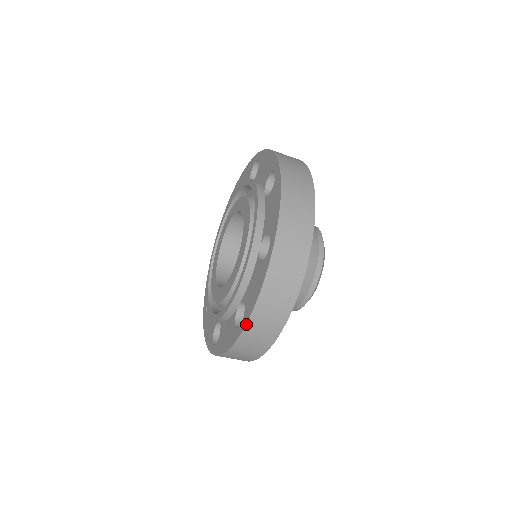
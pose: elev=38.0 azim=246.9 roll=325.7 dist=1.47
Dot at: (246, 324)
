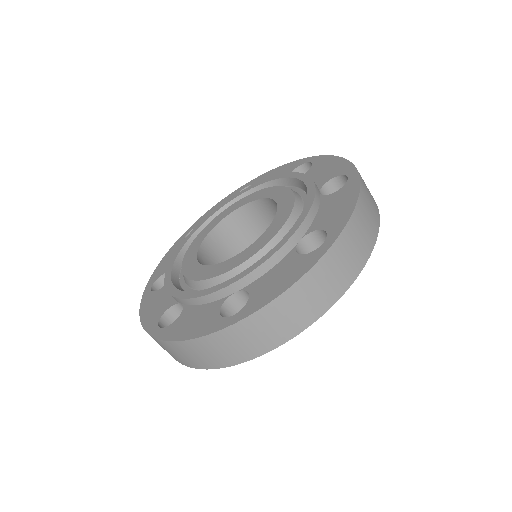
Dot at: (159, 339)
